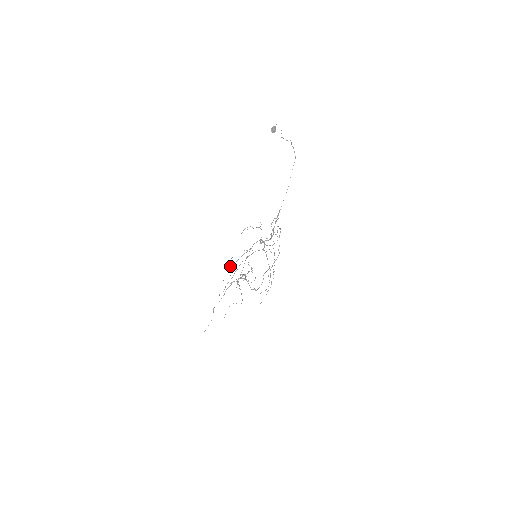
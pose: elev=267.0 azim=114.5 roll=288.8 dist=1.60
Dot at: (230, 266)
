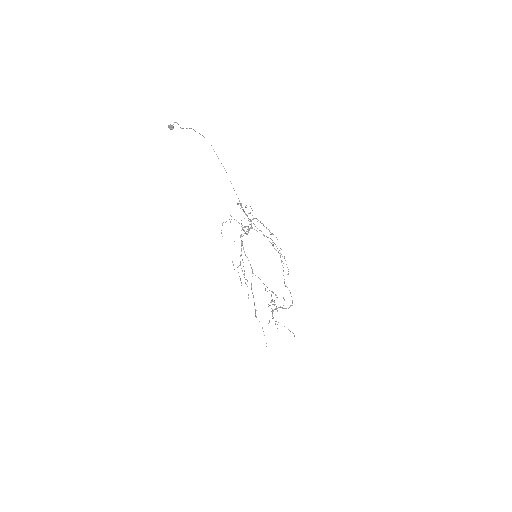
Dot at: (238, 272)
